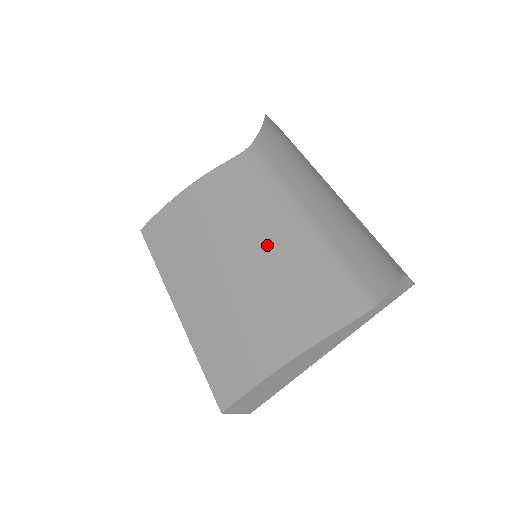
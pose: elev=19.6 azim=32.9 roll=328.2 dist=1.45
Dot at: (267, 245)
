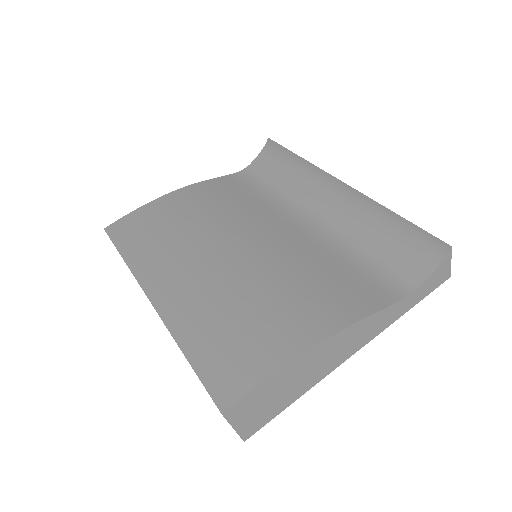
Dot at: (276, 238)
